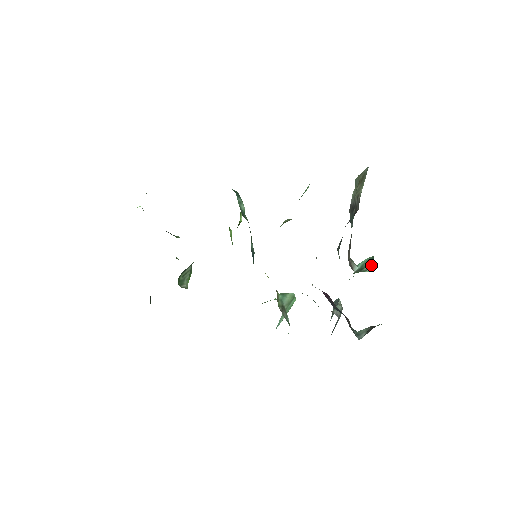
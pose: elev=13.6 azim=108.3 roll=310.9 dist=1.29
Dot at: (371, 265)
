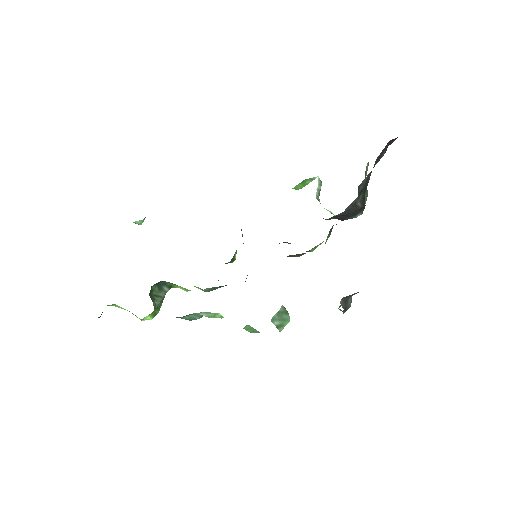
Dot at: occluded
